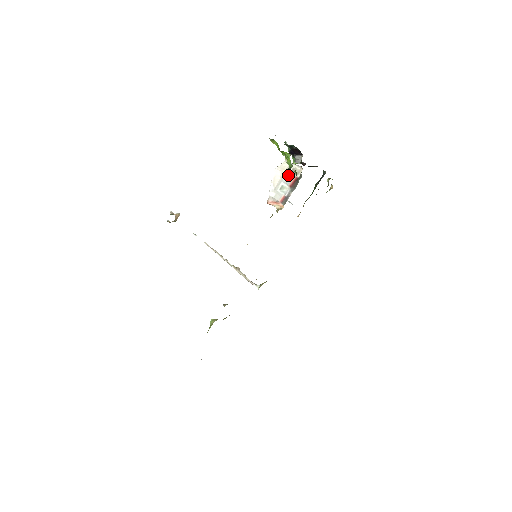
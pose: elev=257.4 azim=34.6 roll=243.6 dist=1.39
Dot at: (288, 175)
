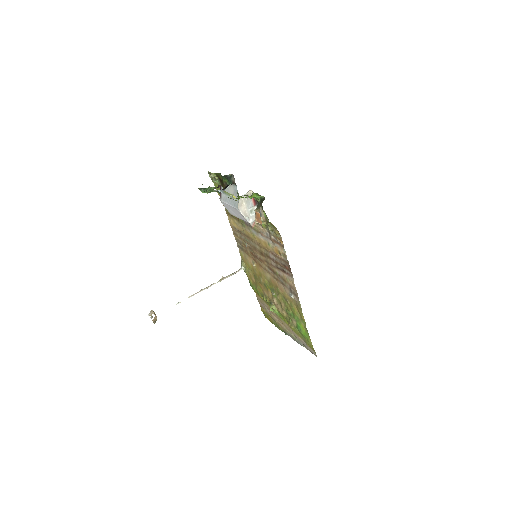
Dot at: (248, 202)
